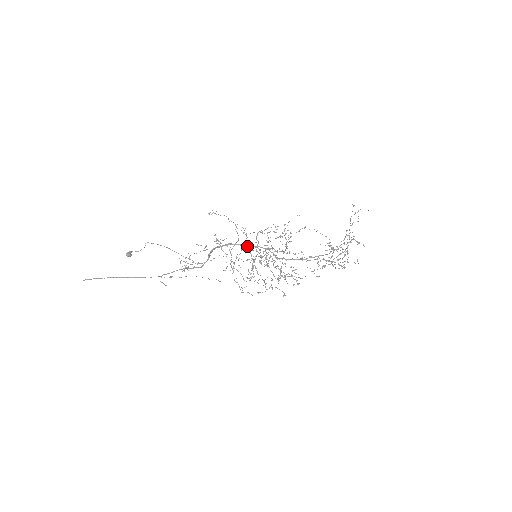
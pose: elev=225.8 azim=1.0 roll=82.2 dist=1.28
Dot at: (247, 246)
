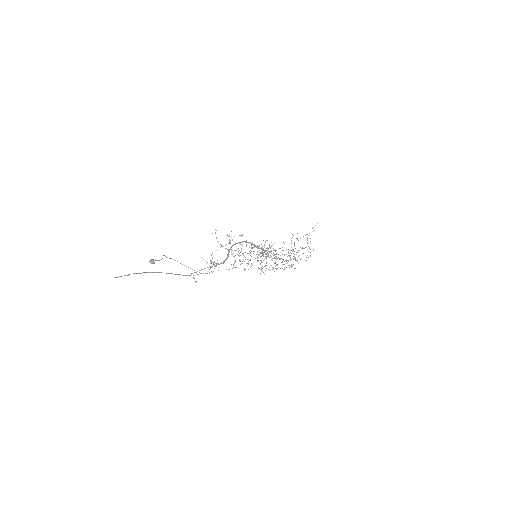
Dot at: (253, 244)
